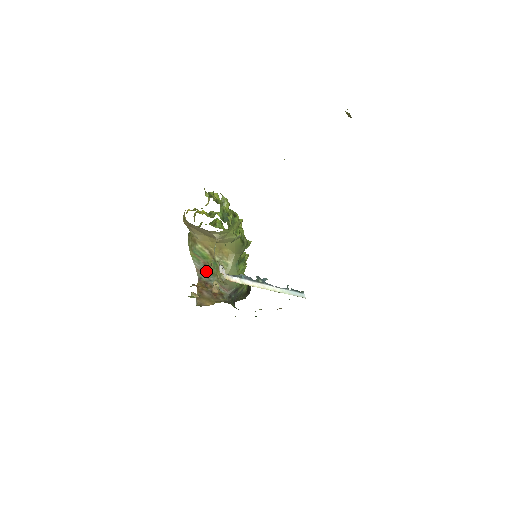
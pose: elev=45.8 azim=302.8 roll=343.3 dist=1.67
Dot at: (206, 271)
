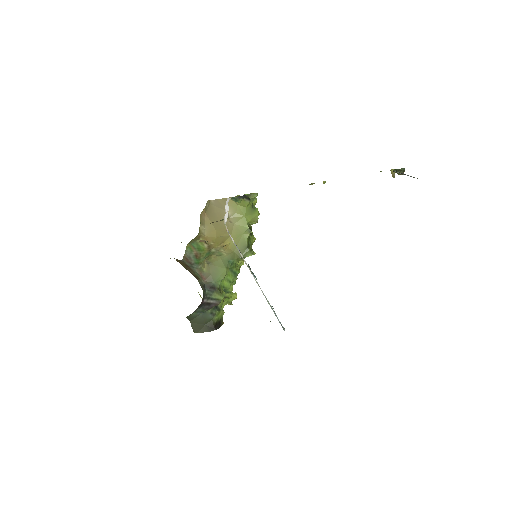
Dot at: (193, 260)
